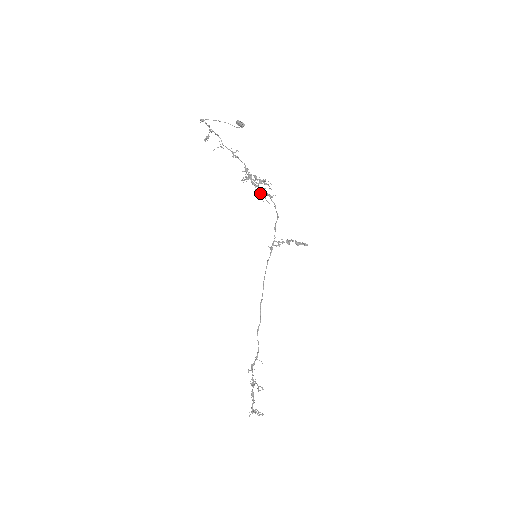
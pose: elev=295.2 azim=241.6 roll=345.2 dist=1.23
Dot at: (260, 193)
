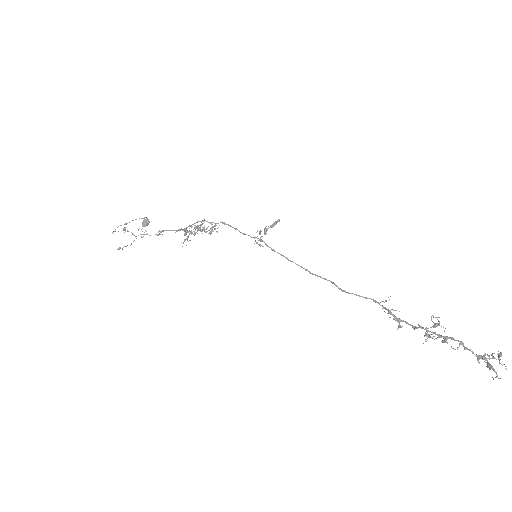
Dot at: occluded
